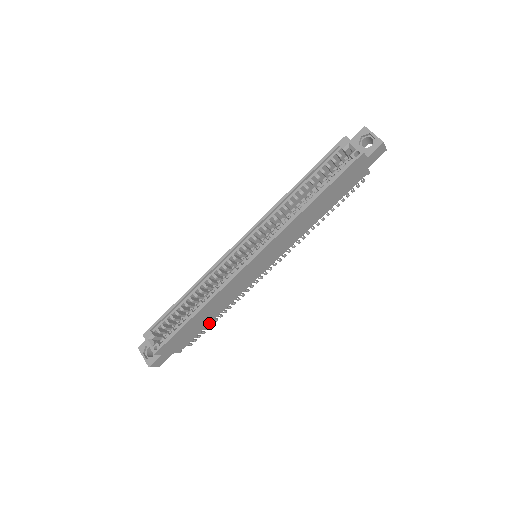
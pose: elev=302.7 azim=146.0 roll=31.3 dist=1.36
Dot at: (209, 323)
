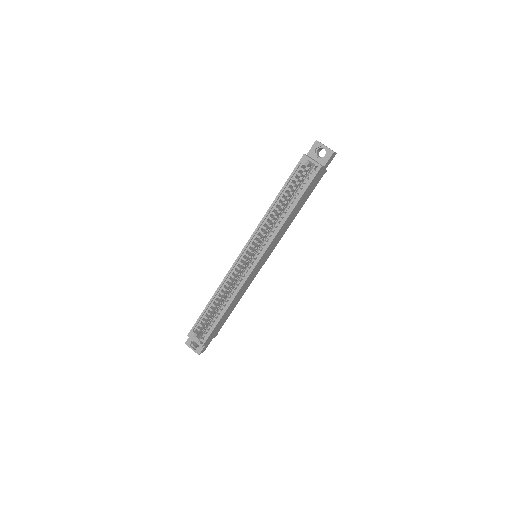
Dot at: (232, 310)
